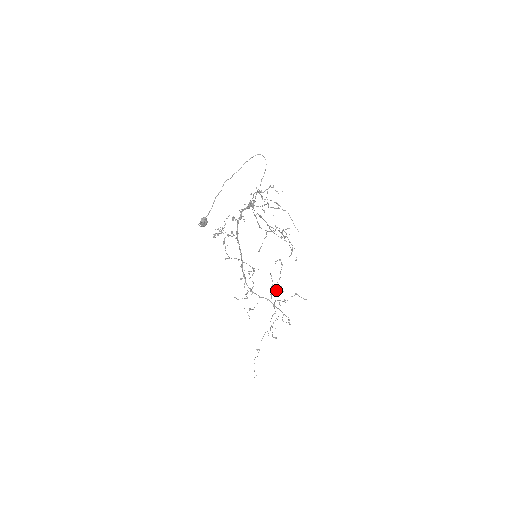
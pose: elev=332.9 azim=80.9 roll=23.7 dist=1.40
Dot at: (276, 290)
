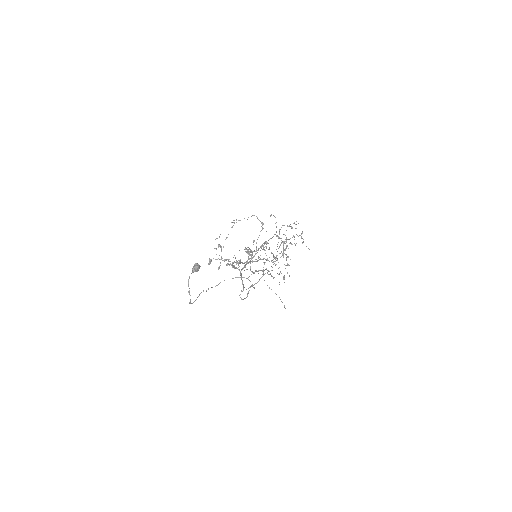
Dot at: (287, 225)
